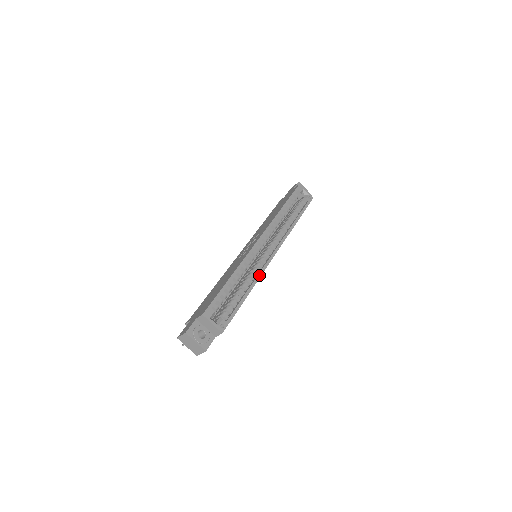
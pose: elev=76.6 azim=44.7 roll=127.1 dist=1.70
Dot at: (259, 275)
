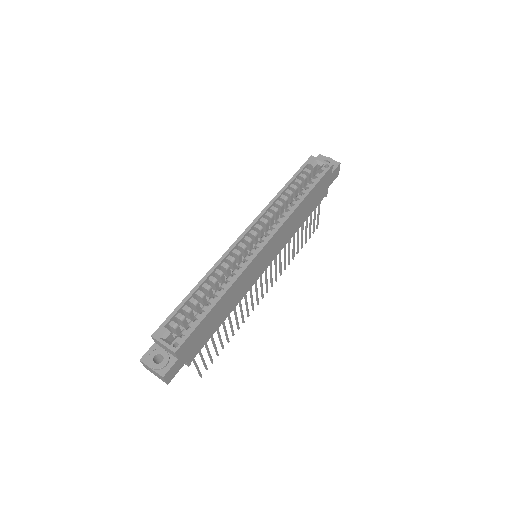
Dot at: (236, 276)
